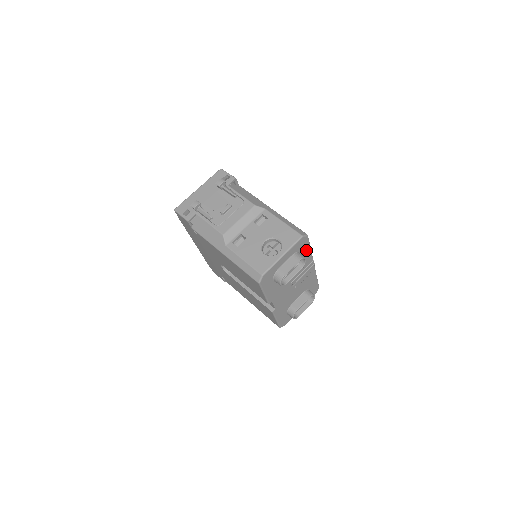
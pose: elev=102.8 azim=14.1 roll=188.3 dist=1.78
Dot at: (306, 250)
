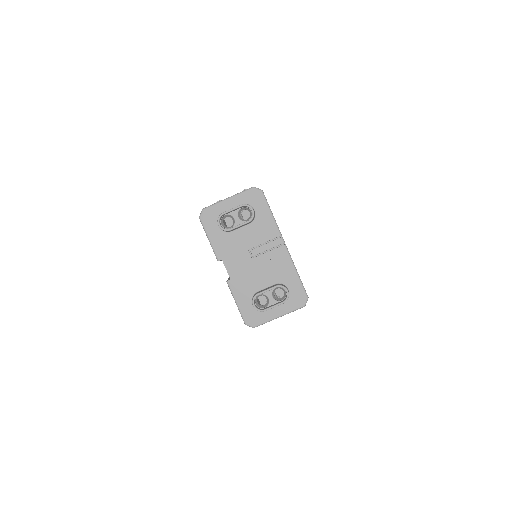
Dot at: (264, 211)
